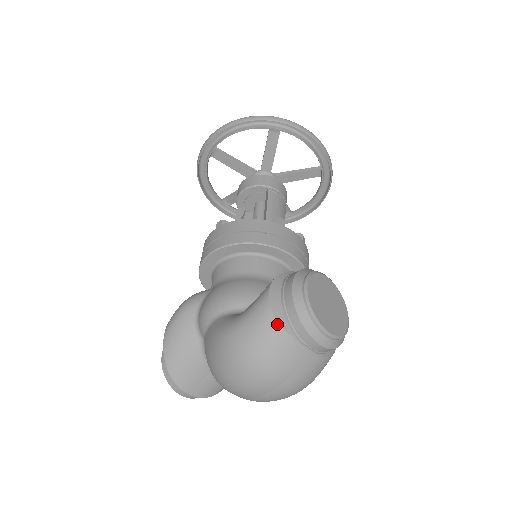
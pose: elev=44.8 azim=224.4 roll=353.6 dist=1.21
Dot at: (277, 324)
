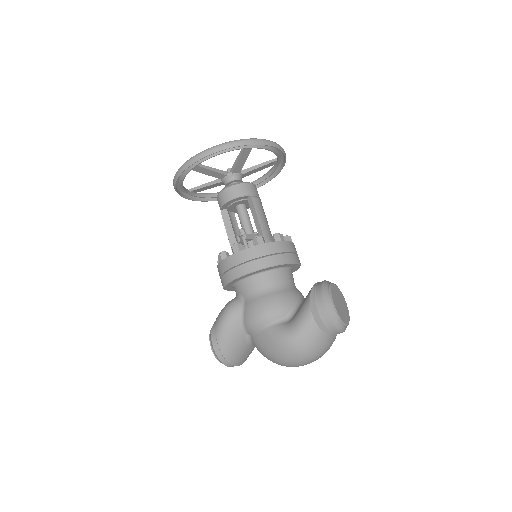
Dot at: (321, 331)
